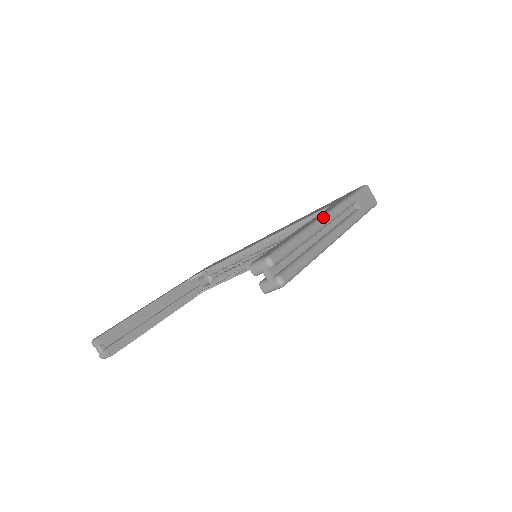
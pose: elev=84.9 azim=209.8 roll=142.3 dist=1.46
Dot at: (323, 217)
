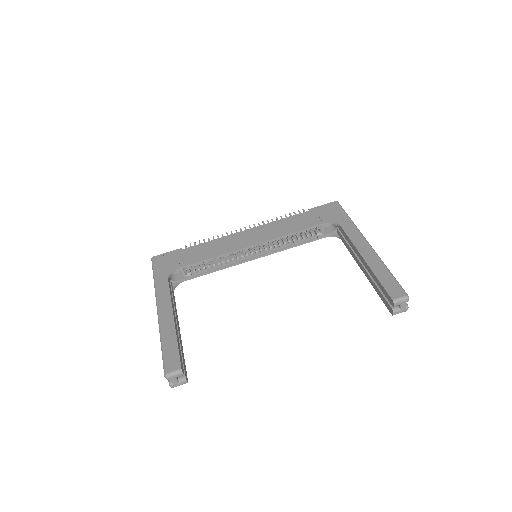
Dot at: occluded
